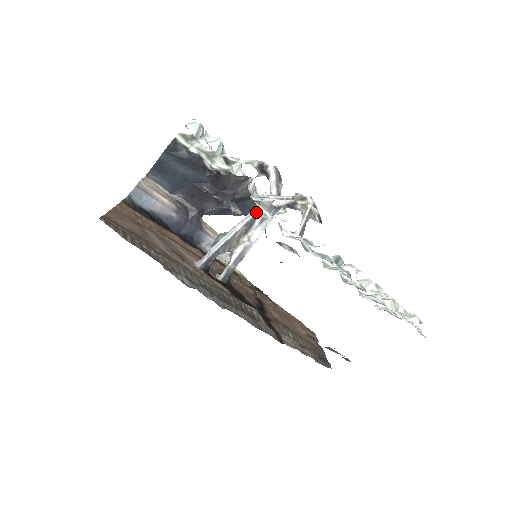
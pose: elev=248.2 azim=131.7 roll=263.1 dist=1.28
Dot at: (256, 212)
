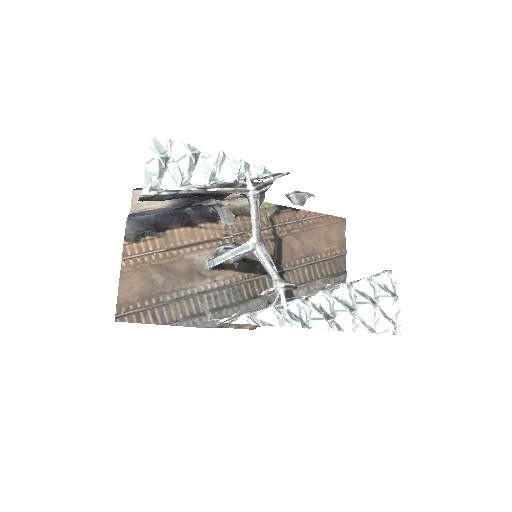
Dot at: (241, 254)
